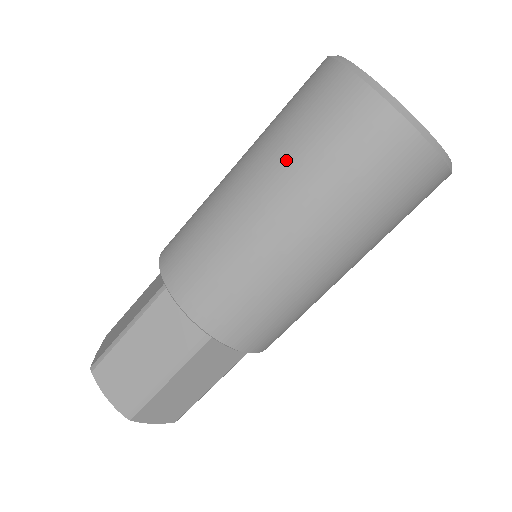
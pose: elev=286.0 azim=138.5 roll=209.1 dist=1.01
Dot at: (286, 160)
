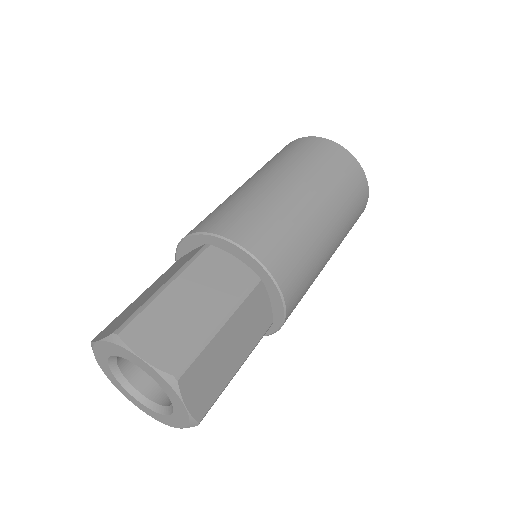
Dot at: (296, 165)
